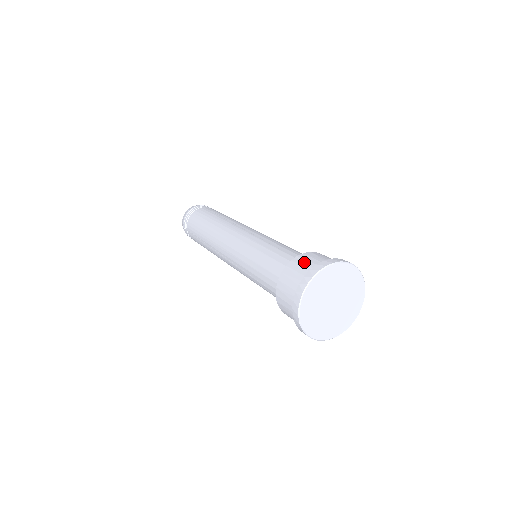
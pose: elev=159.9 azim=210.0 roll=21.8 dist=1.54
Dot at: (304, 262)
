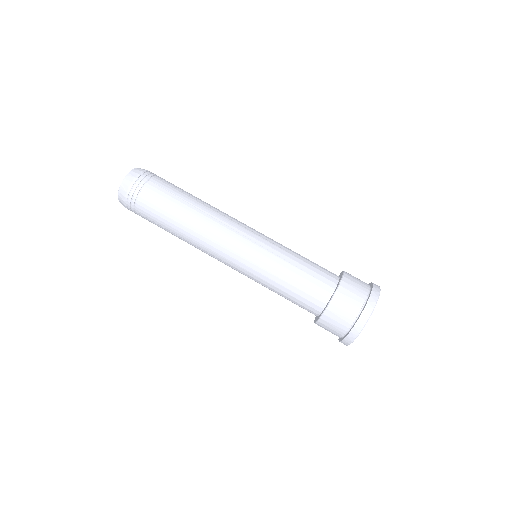
Dot at: (348, 300)
